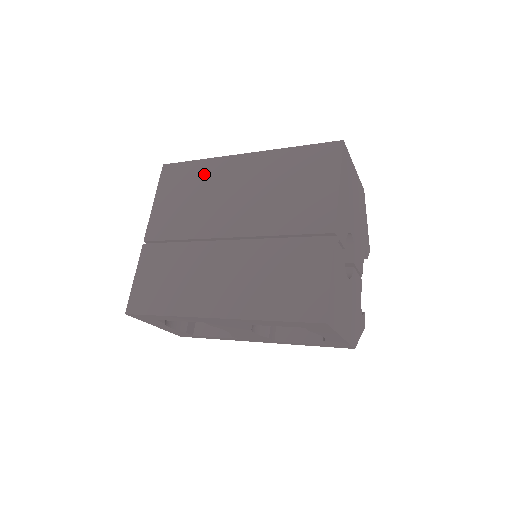
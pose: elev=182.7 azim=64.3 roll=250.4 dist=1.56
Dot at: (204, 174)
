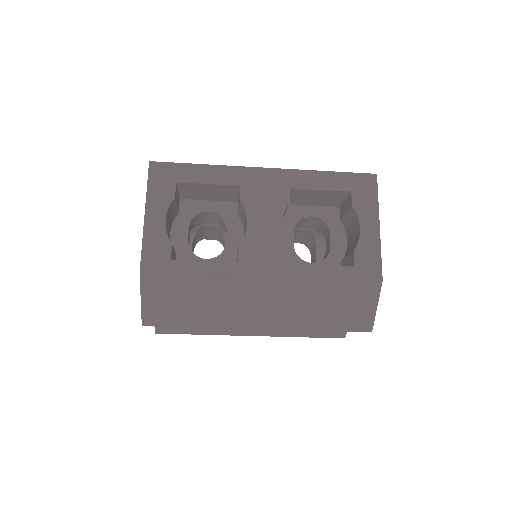
Dot at: occluded
